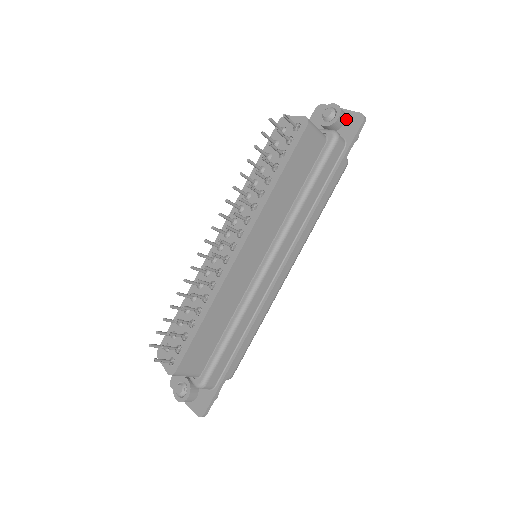
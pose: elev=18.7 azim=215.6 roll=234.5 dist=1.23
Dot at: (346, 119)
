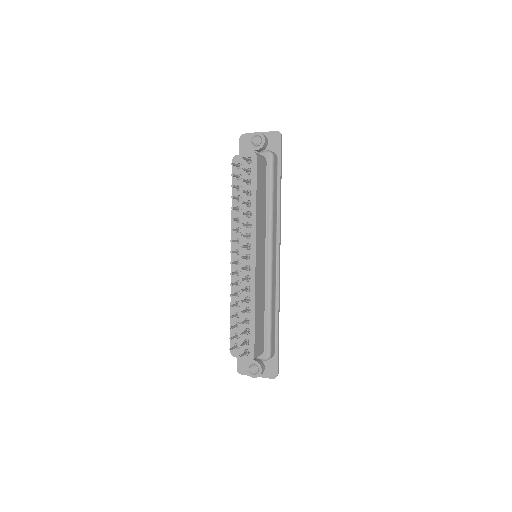
Dot at: (268, 139)
